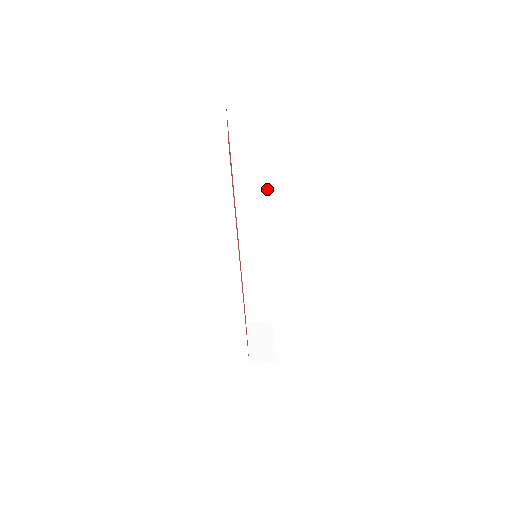
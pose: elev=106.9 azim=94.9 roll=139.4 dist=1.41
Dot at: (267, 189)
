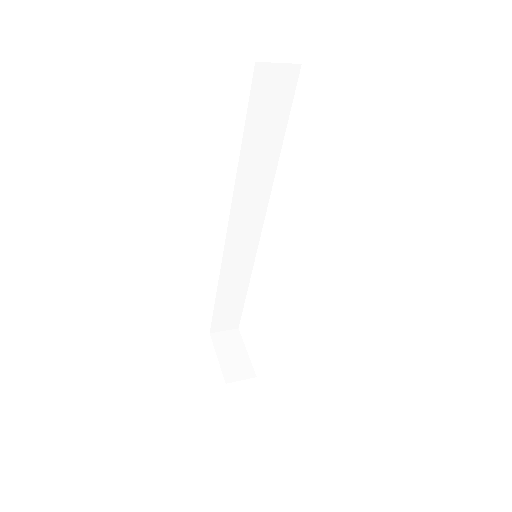
Dot at: (274, 174)
